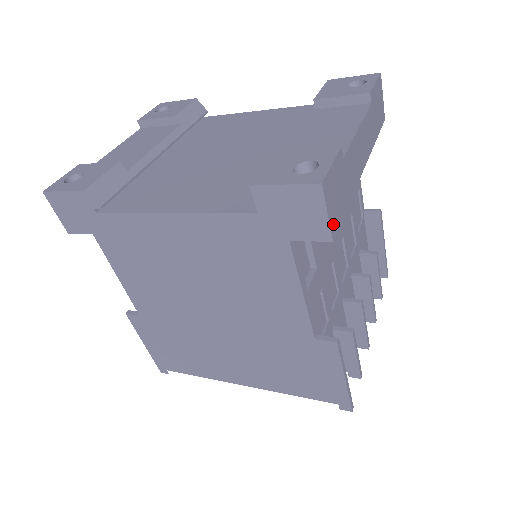
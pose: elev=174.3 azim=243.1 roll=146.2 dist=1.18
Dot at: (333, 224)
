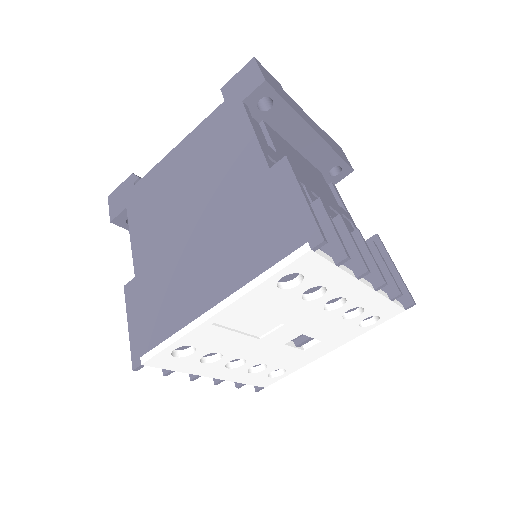
Dot at: (267, 79)
